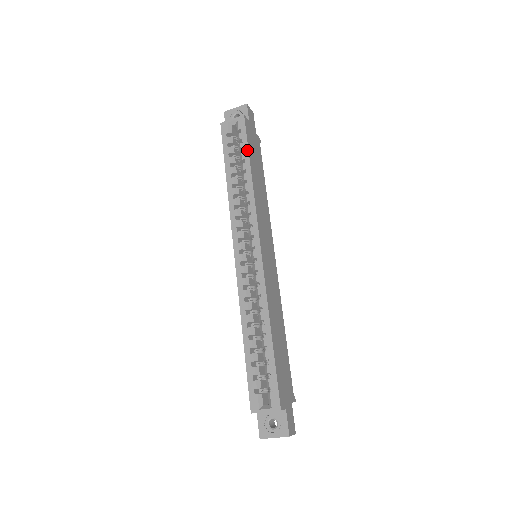
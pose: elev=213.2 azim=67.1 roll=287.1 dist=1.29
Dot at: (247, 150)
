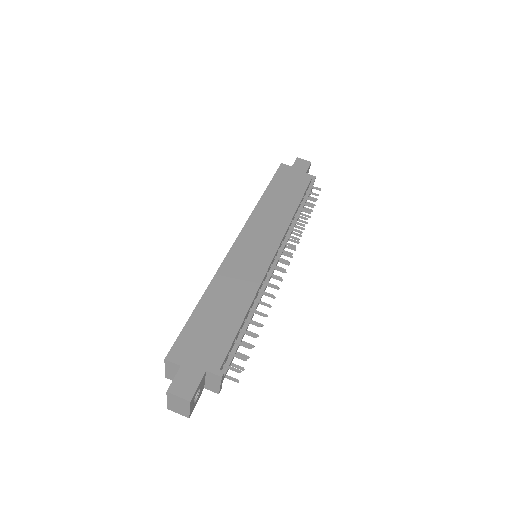
Dot at: (270, 182)
